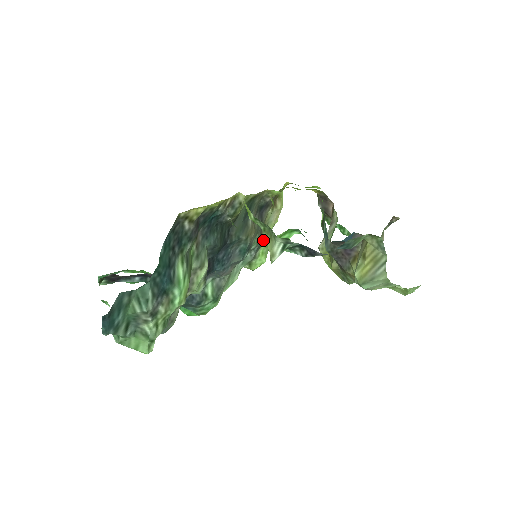
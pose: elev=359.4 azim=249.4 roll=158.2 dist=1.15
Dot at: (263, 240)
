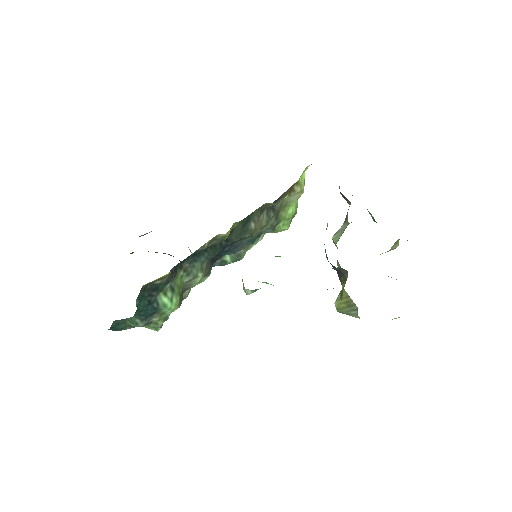
Dot at: (282, 216)
